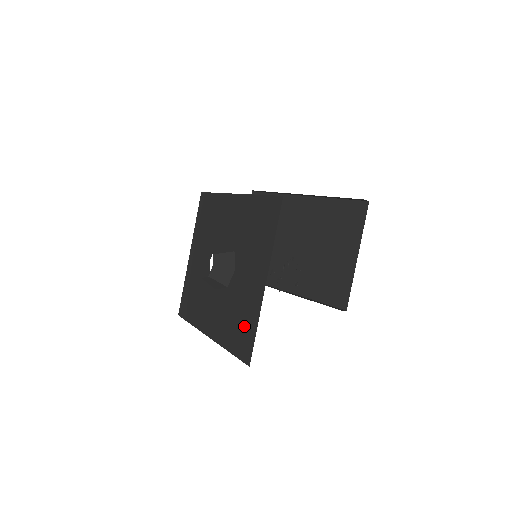
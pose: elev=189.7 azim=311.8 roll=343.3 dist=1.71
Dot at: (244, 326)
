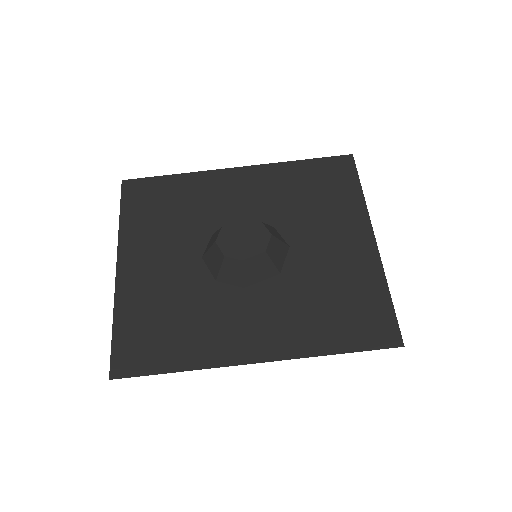
Dot at: (358, 303)
